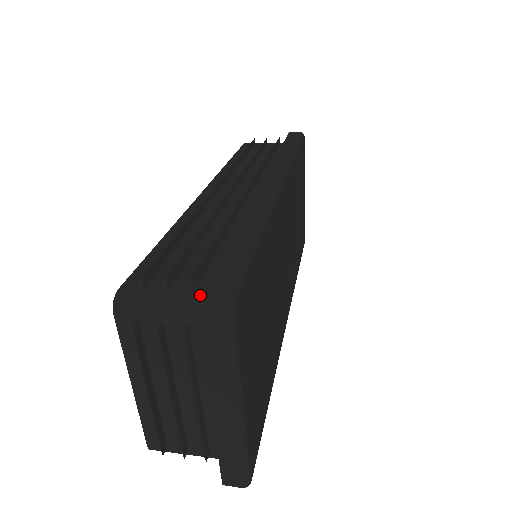
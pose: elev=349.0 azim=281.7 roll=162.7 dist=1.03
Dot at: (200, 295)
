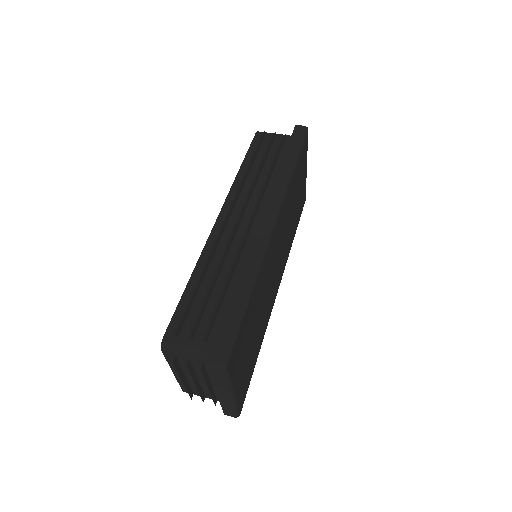
Dot at: (209, 359)
